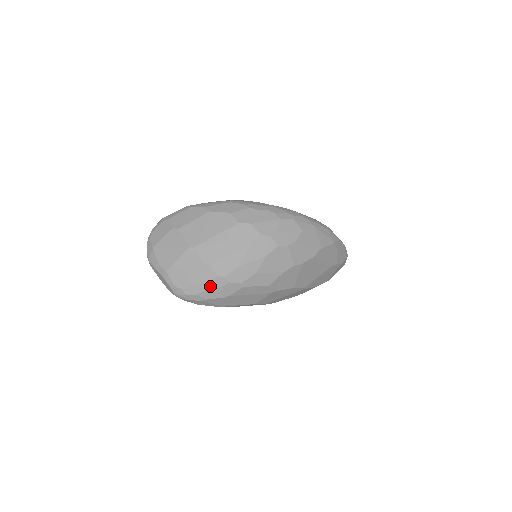
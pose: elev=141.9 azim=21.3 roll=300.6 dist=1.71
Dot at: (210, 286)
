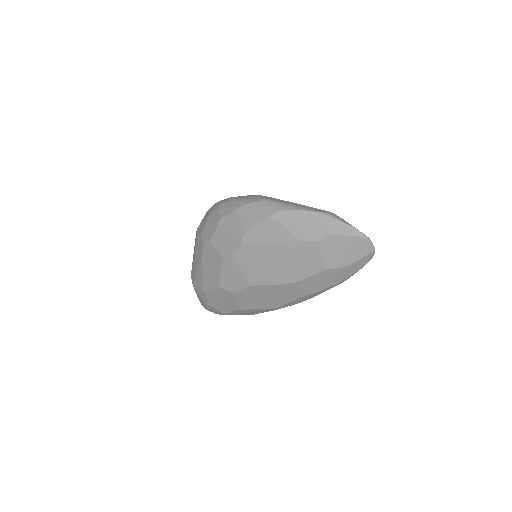
Dot at: (197, 295)
